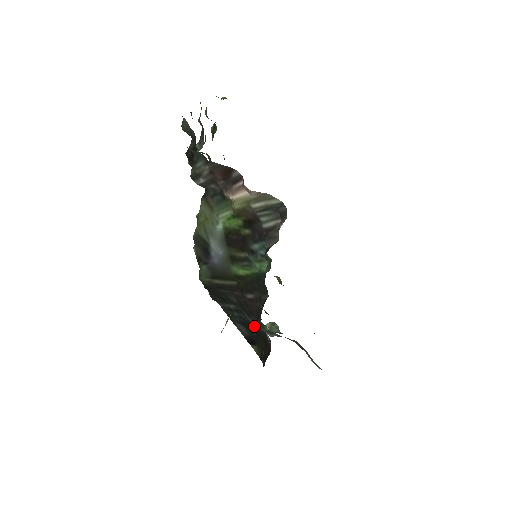
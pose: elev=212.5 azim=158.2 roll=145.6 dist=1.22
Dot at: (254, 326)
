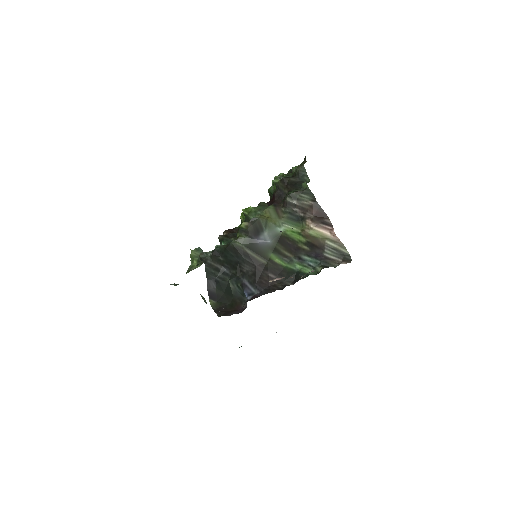
Dot at: (250, 291)
